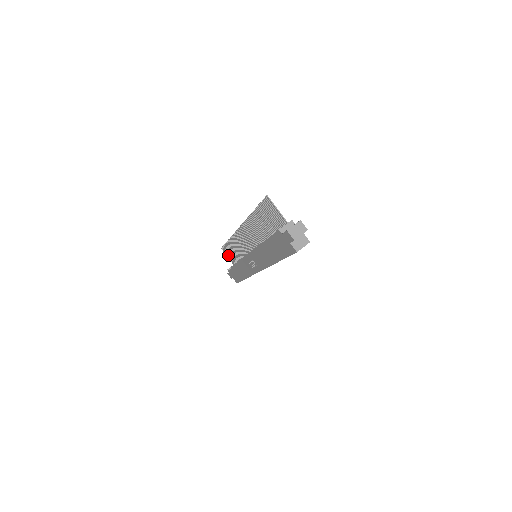
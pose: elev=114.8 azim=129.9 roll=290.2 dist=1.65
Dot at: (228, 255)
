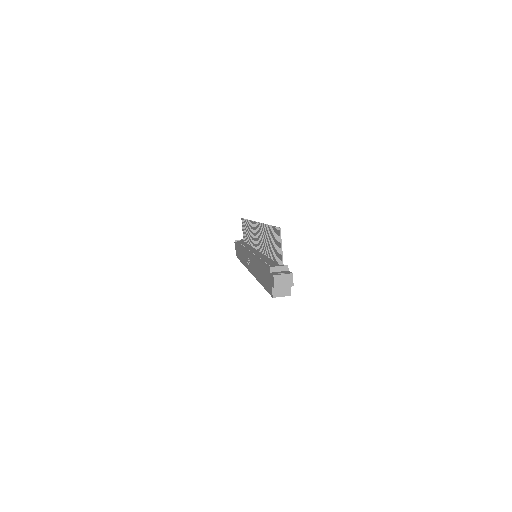
Dot at: (243, 229)
